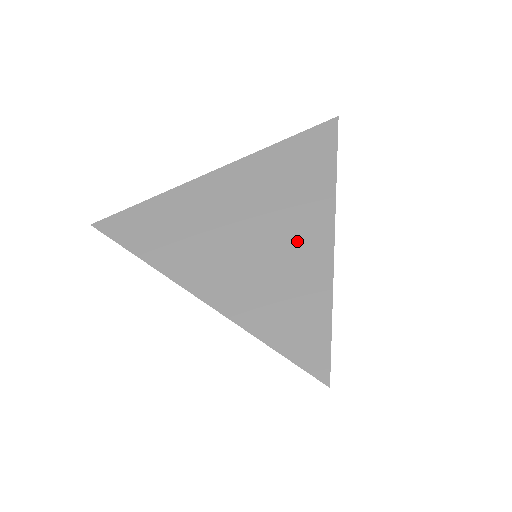
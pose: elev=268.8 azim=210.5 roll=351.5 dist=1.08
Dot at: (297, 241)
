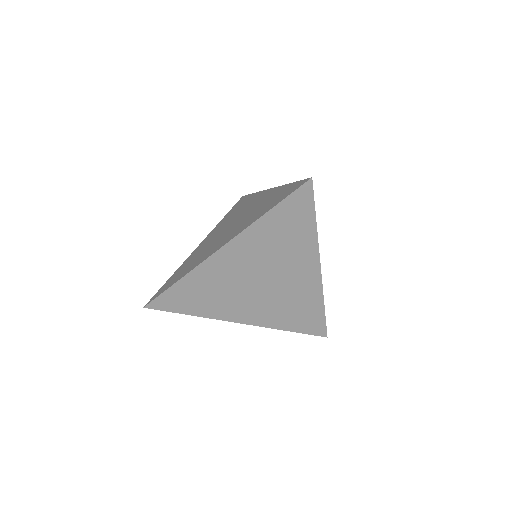
Dot at: (297, 281)
